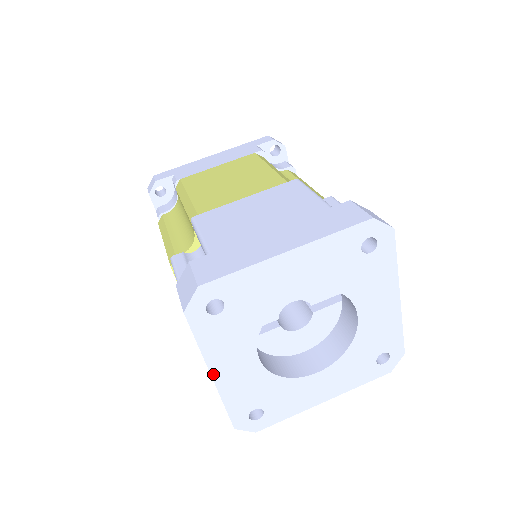
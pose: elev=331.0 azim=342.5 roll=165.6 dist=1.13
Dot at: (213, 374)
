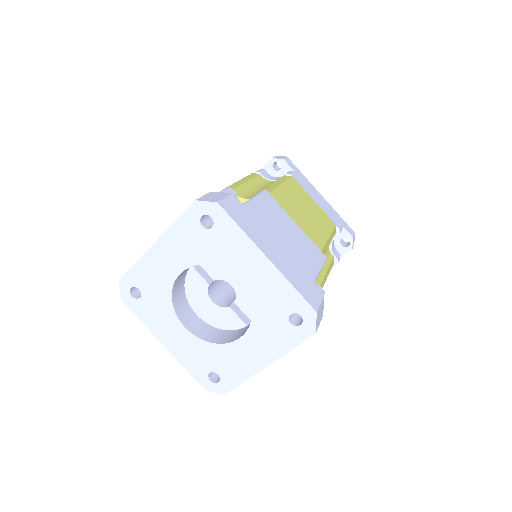
Dot at: (156, 244)
